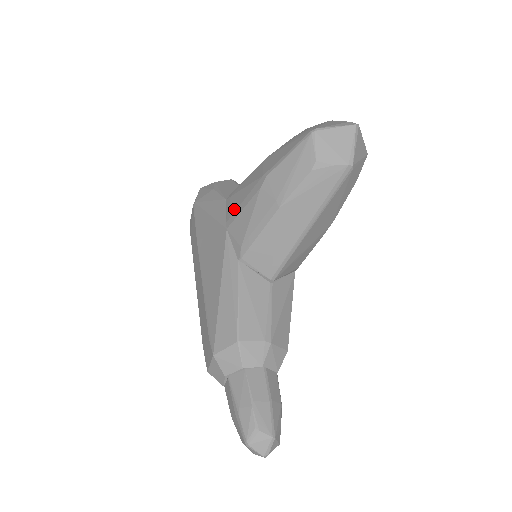
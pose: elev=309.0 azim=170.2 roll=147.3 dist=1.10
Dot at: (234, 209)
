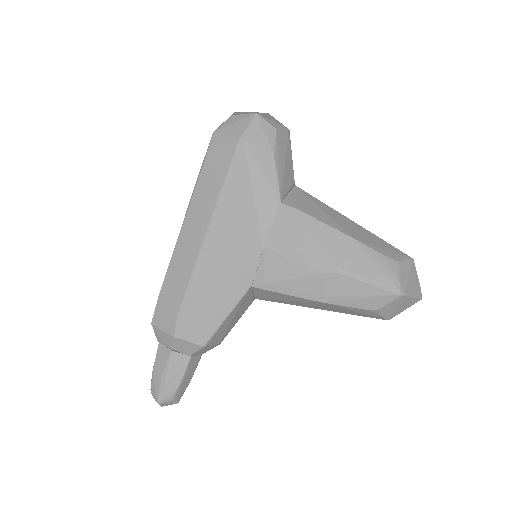
Dot at: (286, 242)
